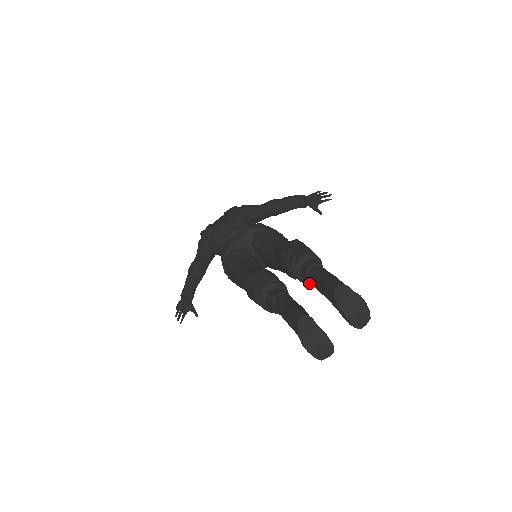
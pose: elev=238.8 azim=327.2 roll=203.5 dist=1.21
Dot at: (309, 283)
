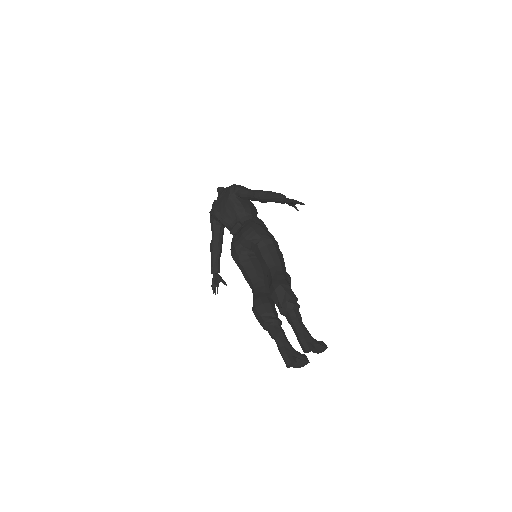
Dot at: occluded
